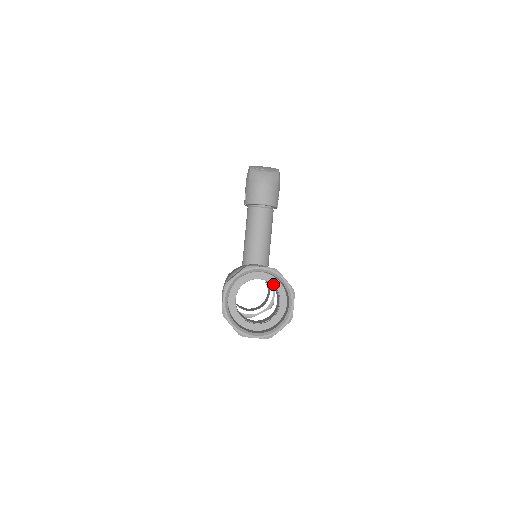
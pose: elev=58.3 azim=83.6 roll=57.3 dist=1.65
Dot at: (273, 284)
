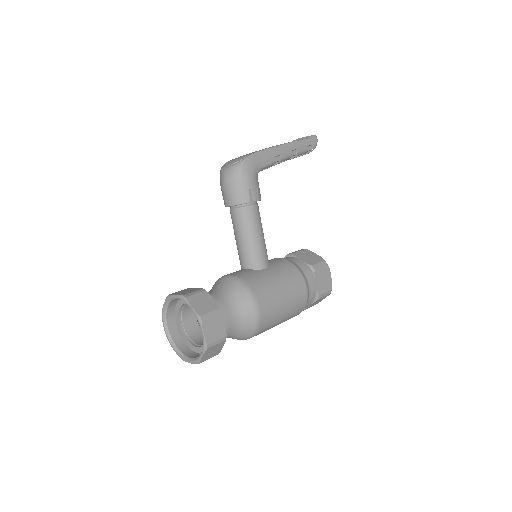
Dot at: occluded
